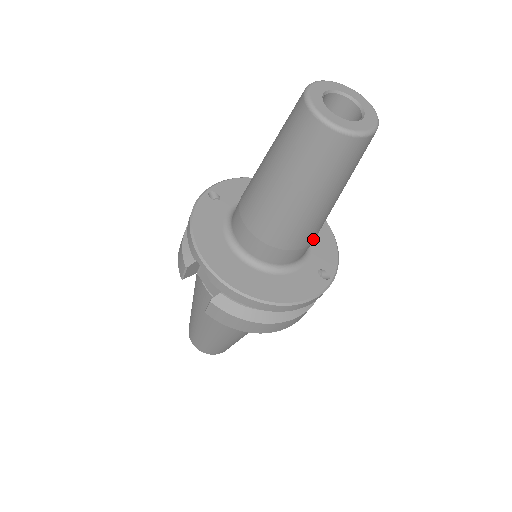
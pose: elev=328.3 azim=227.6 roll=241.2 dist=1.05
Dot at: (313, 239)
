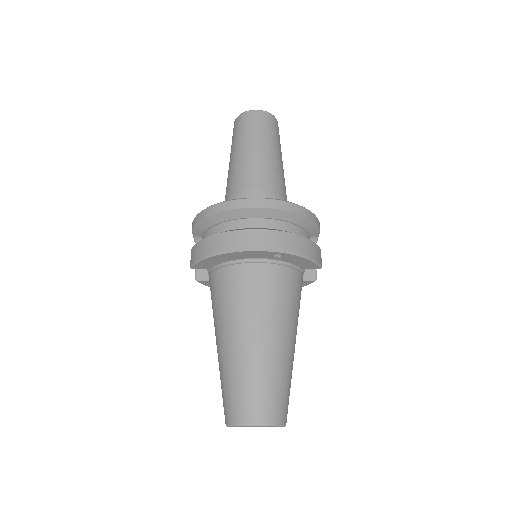
Dot at: (263, 186)
